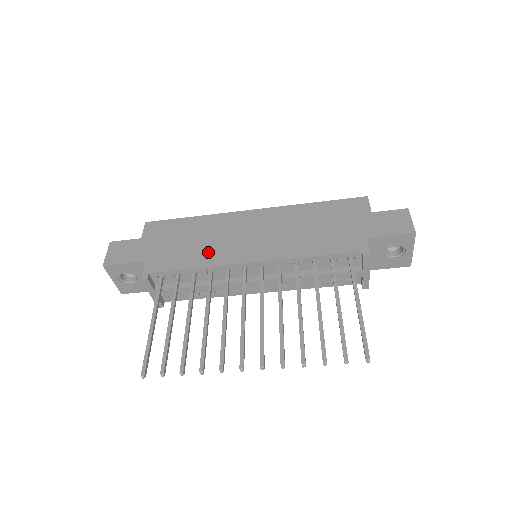
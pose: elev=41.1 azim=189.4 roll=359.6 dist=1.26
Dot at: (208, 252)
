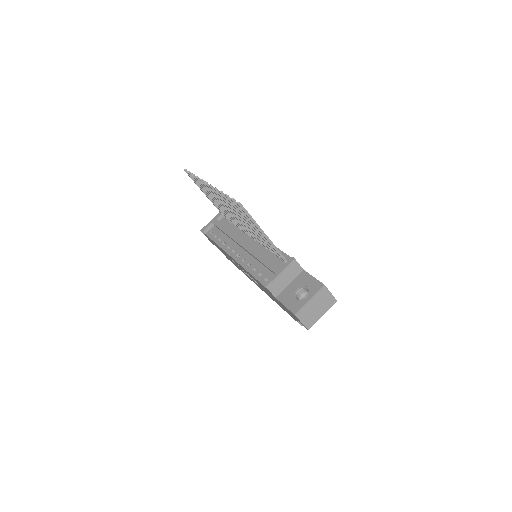
Dot at: occluded
